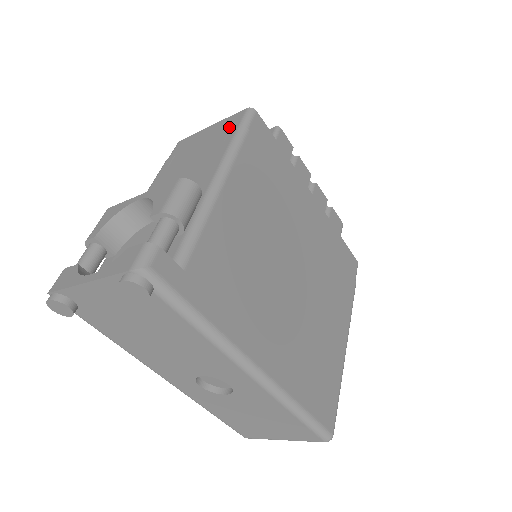
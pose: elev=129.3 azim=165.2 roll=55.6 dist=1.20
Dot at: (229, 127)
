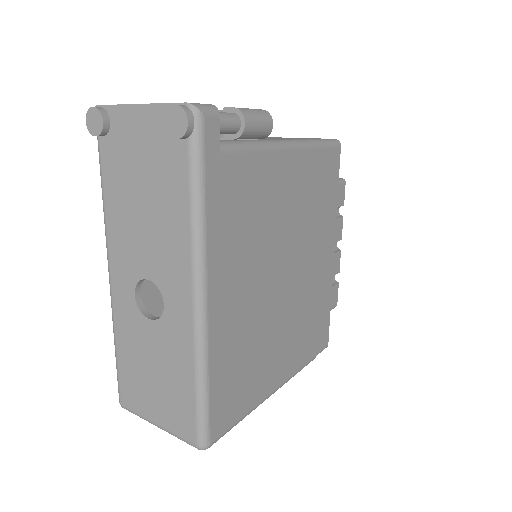
Dot at: occluded
